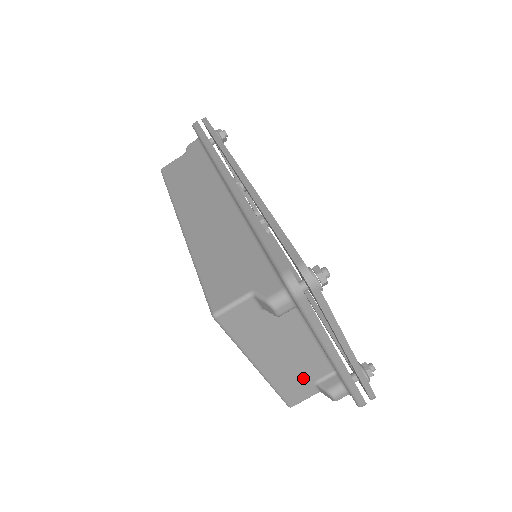
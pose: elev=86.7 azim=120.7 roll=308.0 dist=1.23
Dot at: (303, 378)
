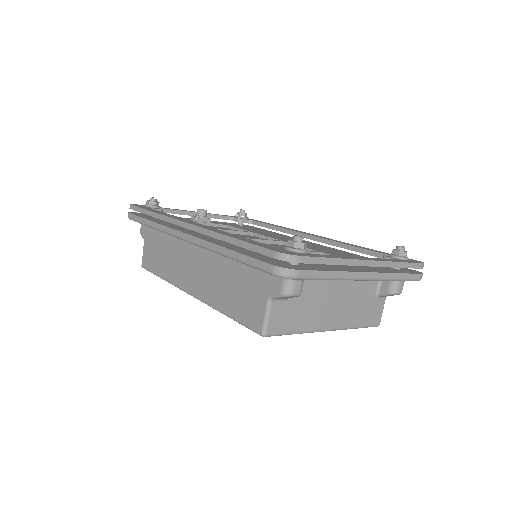
Dot at: (365, 303)
